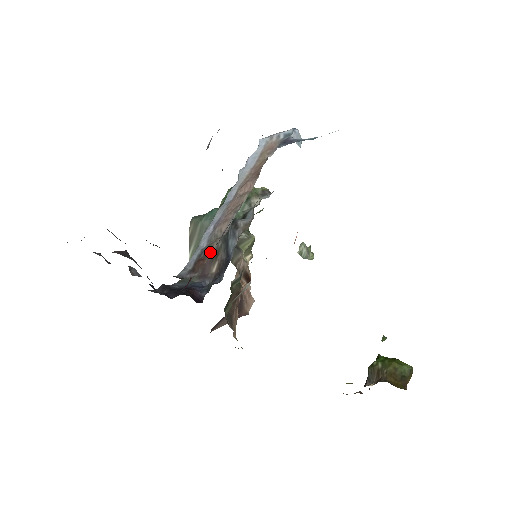
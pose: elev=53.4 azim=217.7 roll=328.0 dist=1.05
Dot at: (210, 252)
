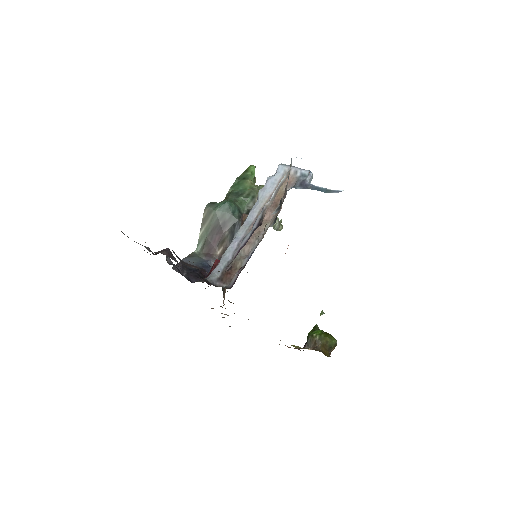
Dot at: (235, 268)
